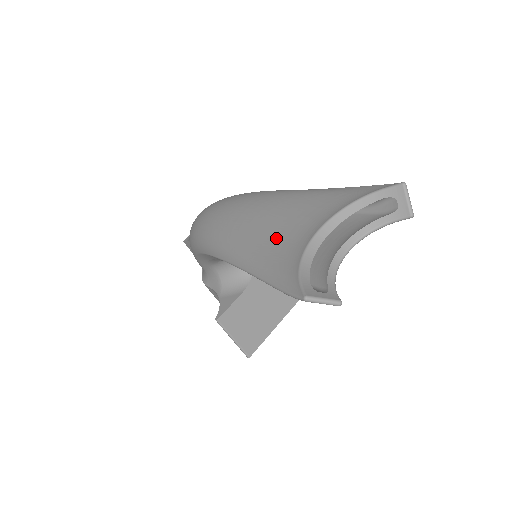
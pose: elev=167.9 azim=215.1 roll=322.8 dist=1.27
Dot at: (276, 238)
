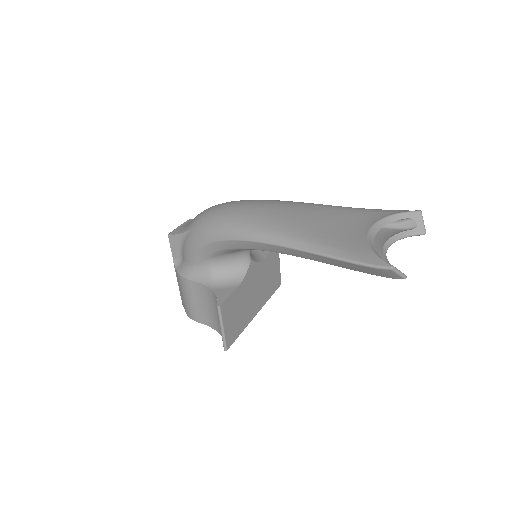
Dot at: (331, 231)
